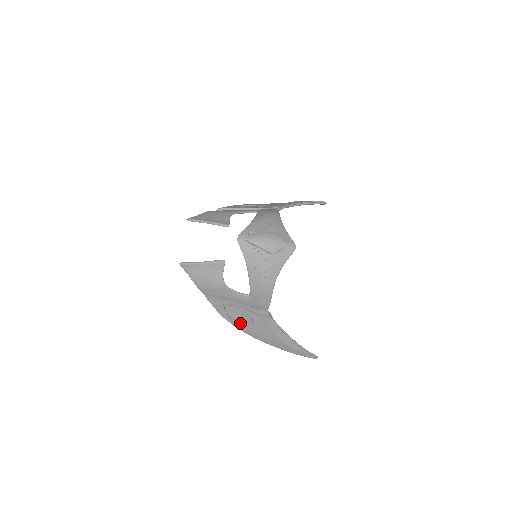
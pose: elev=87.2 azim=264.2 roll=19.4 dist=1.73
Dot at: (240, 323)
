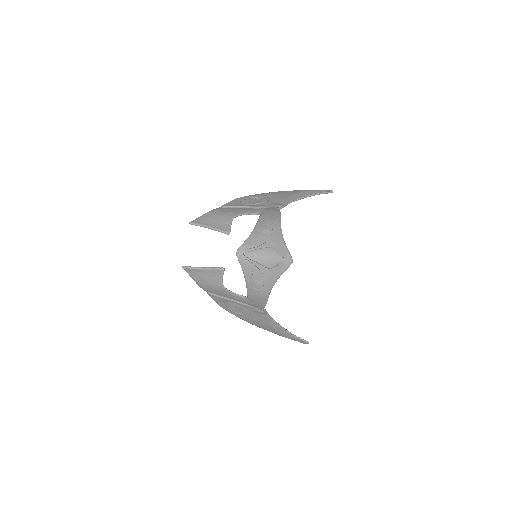
Dot at: (238, 314)
